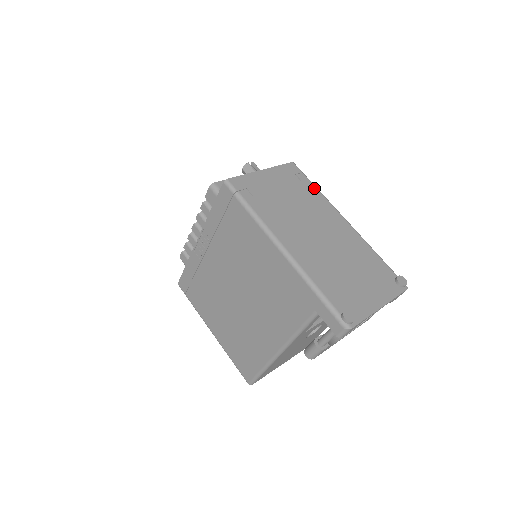
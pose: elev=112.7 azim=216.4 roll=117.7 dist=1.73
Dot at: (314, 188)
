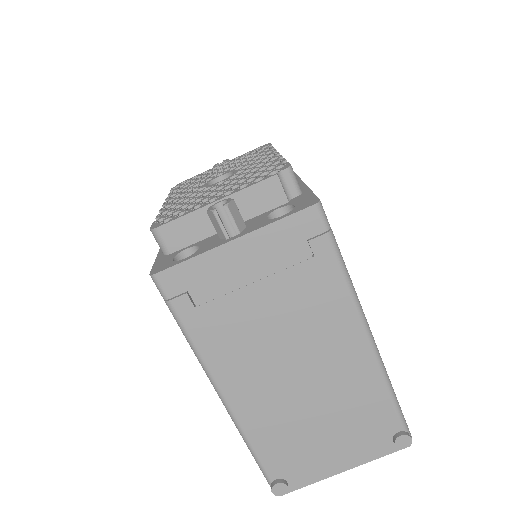
Dot at: (335, 271)
